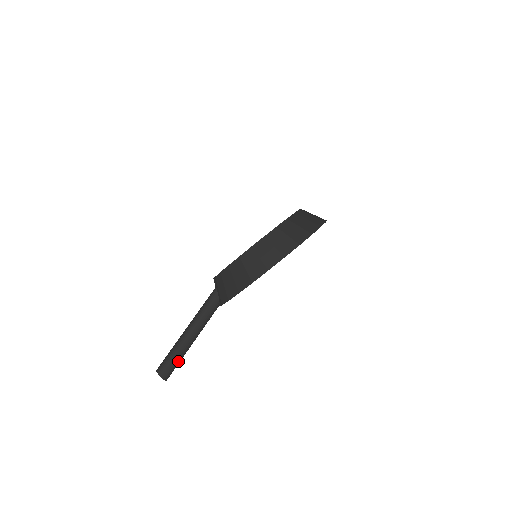
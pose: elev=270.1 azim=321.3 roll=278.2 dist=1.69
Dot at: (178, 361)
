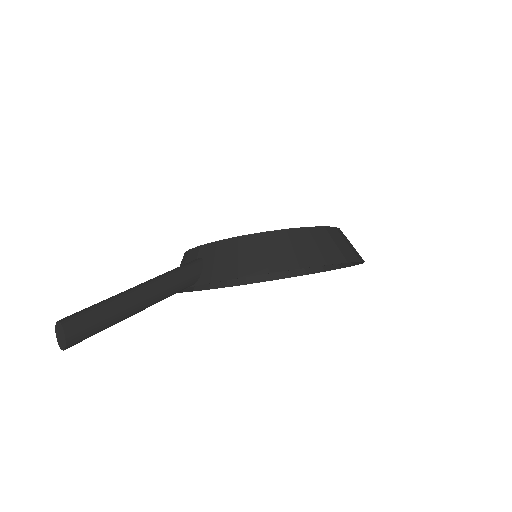
Dot at: (104, 327)
